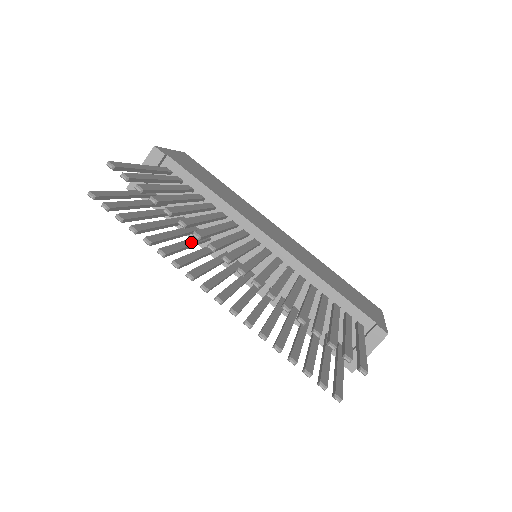
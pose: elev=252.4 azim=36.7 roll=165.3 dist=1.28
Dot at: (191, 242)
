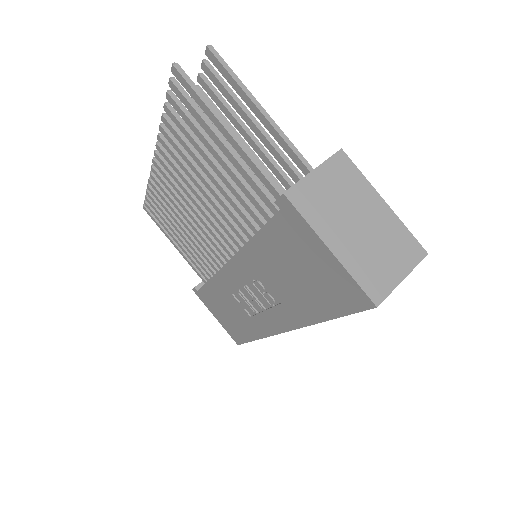
Dot at: occluded
